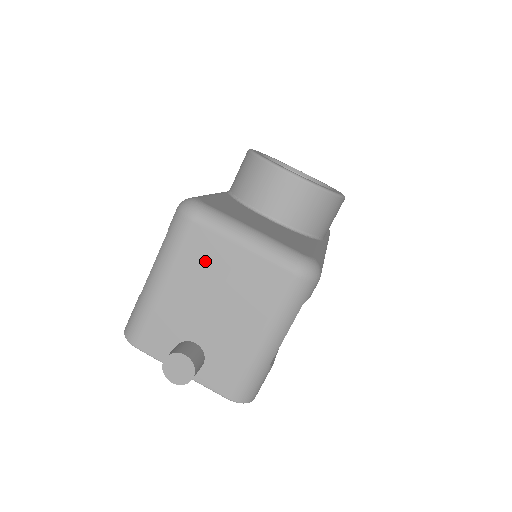
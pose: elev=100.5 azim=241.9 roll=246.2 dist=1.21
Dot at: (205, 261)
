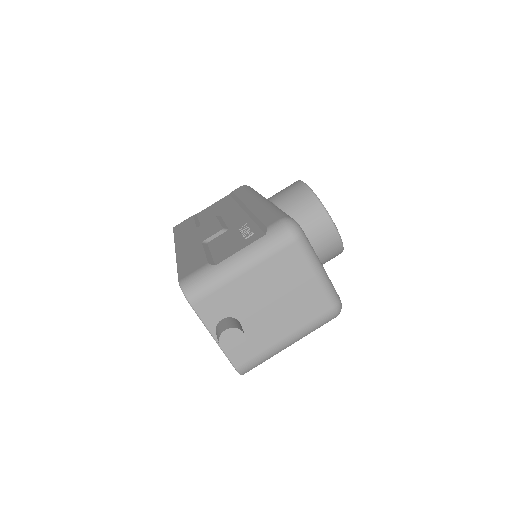
Dot at: (285, 272)
